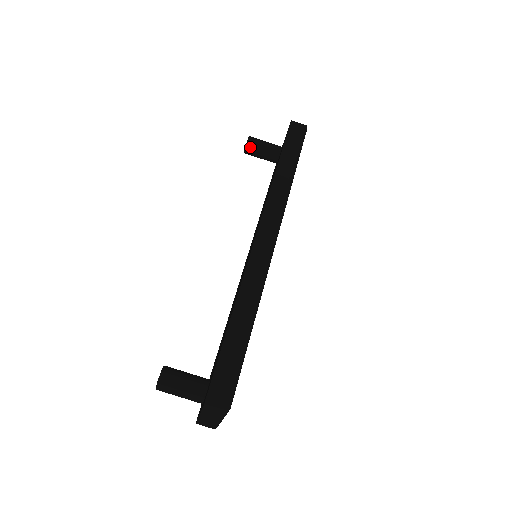
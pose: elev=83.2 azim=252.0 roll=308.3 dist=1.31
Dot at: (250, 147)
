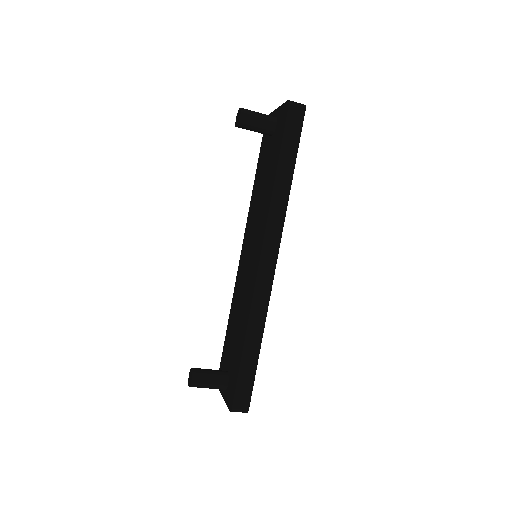
Dot at: (243, 125)
